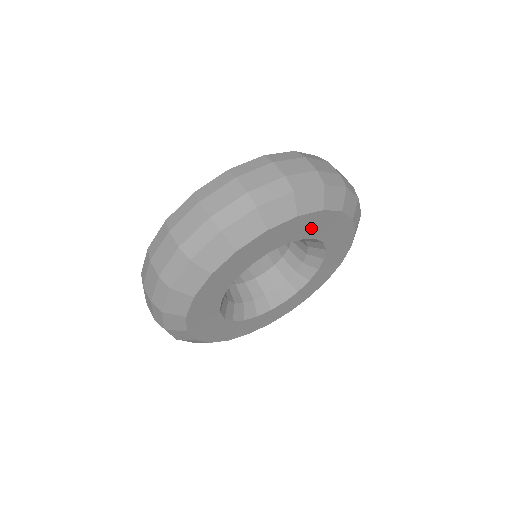
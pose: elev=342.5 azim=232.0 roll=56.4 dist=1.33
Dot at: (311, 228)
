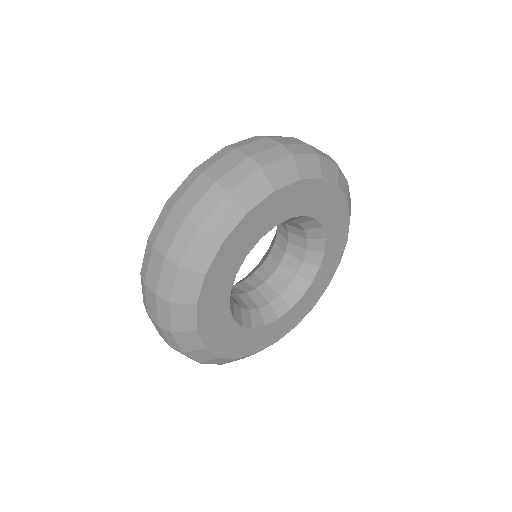
Dot at: (332, 217)
